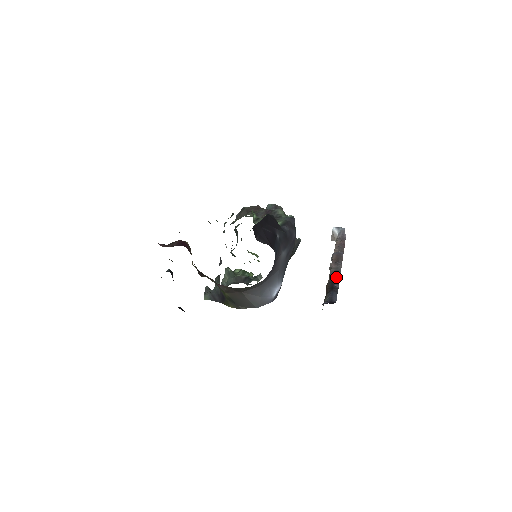
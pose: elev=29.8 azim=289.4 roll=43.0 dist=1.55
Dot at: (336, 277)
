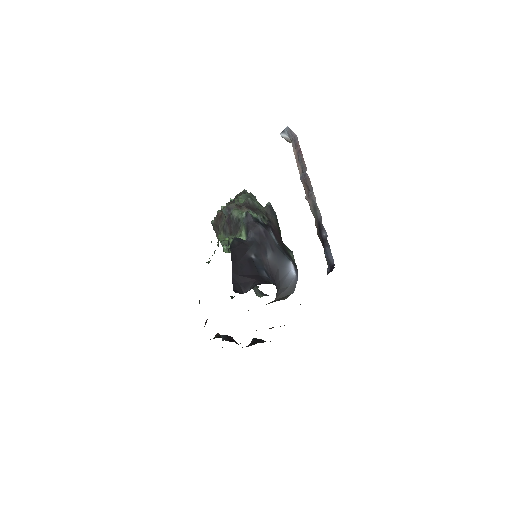
Dot at: (318, 220)
